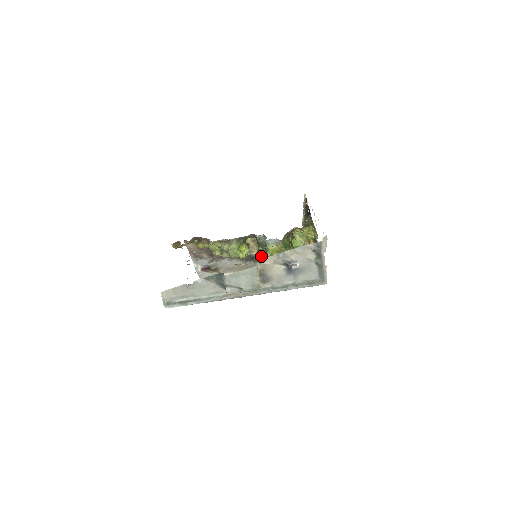
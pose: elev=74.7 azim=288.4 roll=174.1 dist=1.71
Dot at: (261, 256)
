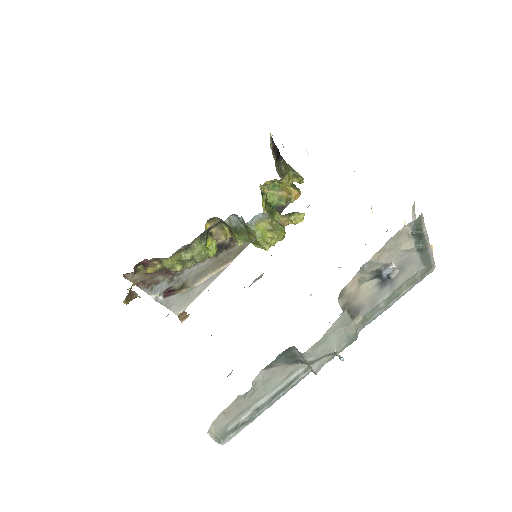
Dot at: occluded
